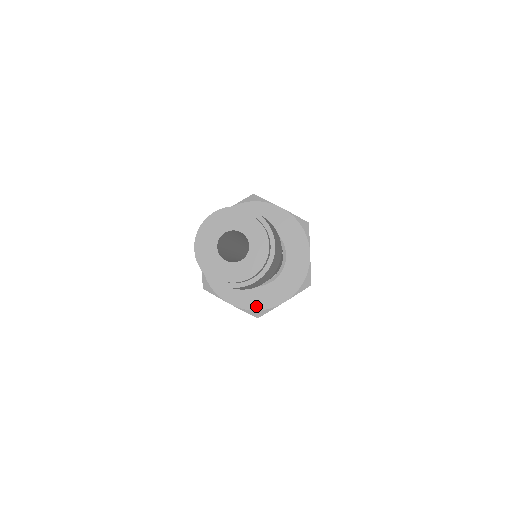
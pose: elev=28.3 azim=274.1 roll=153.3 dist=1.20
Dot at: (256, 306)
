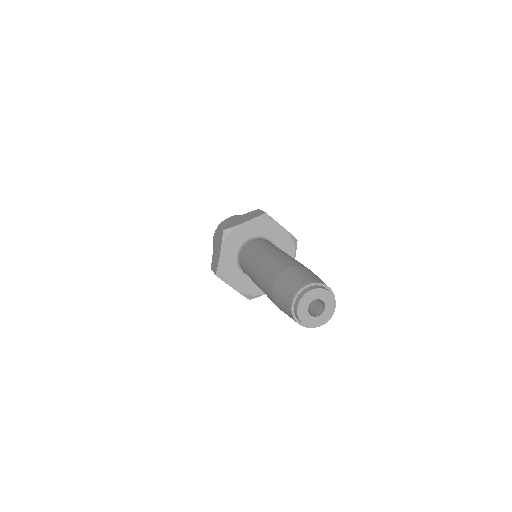
Dot at: (251, 292)
